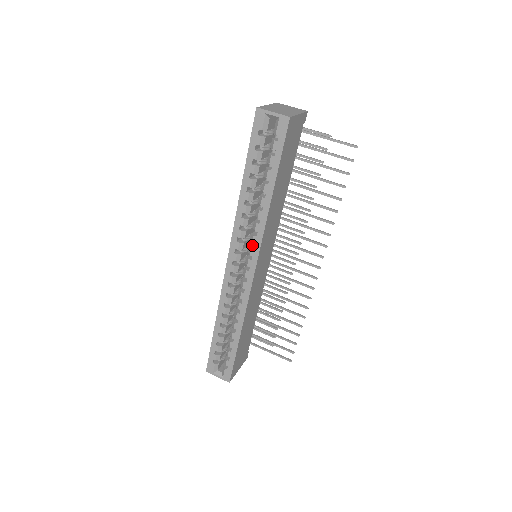
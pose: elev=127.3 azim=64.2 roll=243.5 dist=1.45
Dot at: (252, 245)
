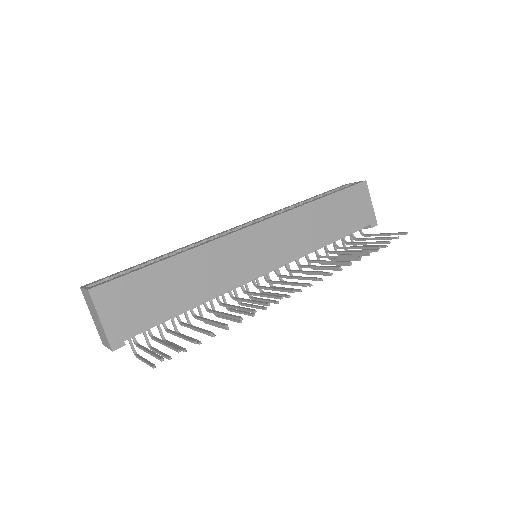
Dot at: occluded
